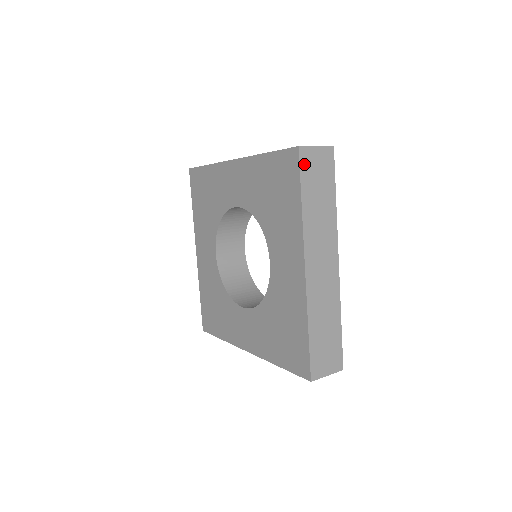
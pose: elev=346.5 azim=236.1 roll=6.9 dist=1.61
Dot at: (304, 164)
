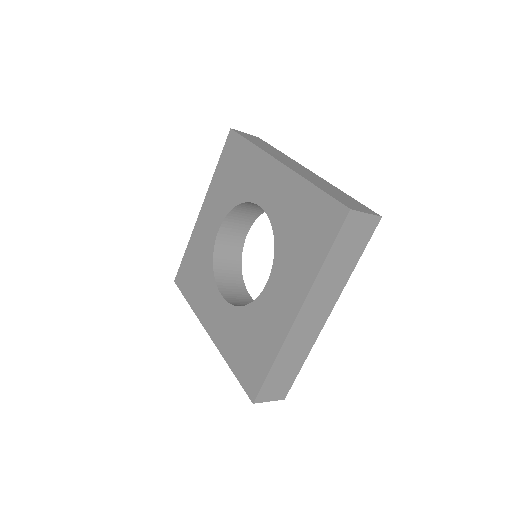
Dot at: (346, 226)
